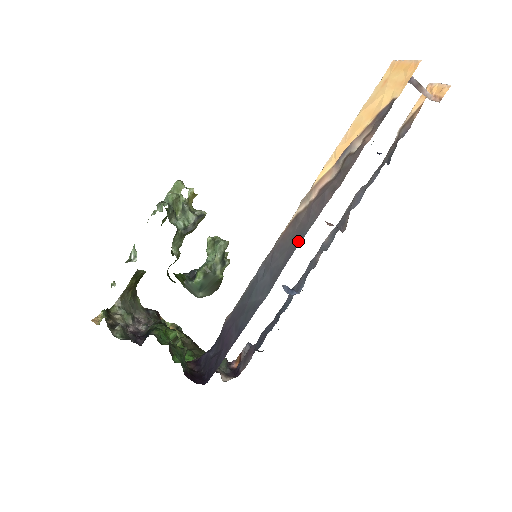
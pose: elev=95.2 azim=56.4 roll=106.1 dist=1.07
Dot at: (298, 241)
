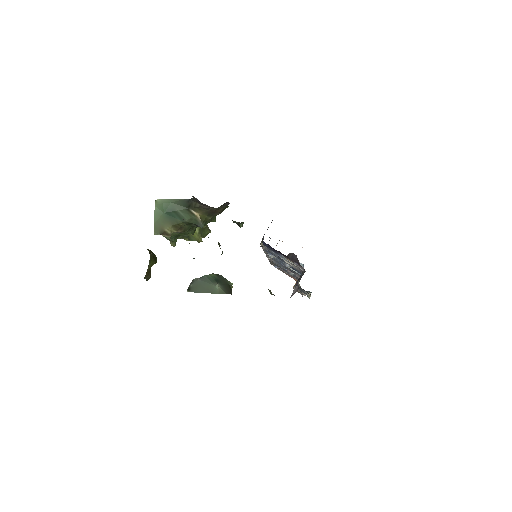
Dot at: occluded
